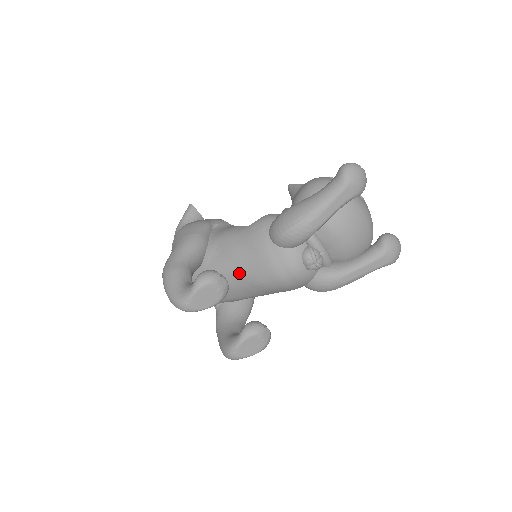
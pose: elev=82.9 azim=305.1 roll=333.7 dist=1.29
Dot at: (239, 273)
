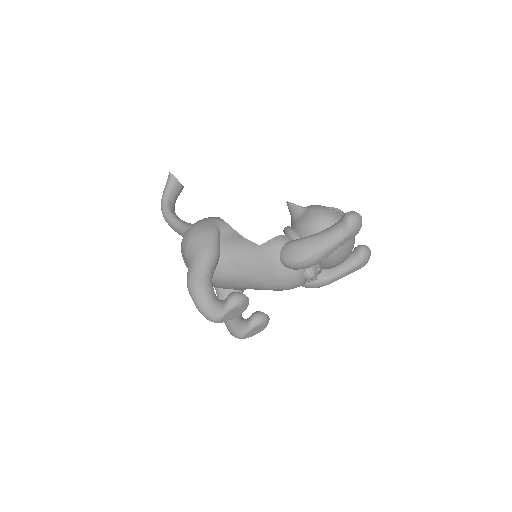
Dot at: (250, 281)
